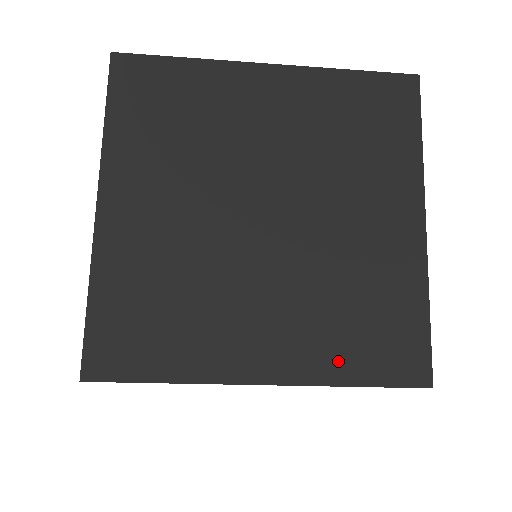
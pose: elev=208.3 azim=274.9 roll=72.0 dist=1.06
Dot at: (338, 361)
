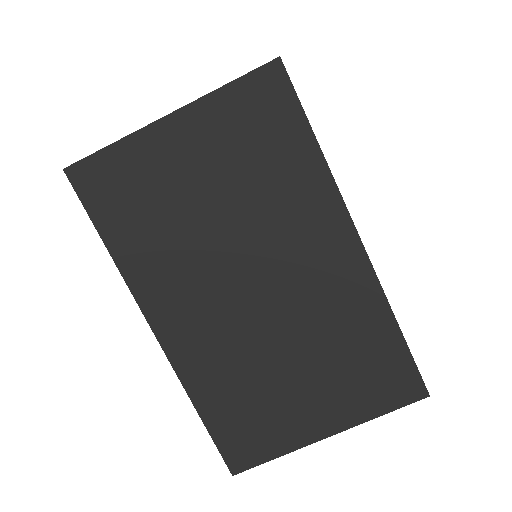
Dot at: occluded
